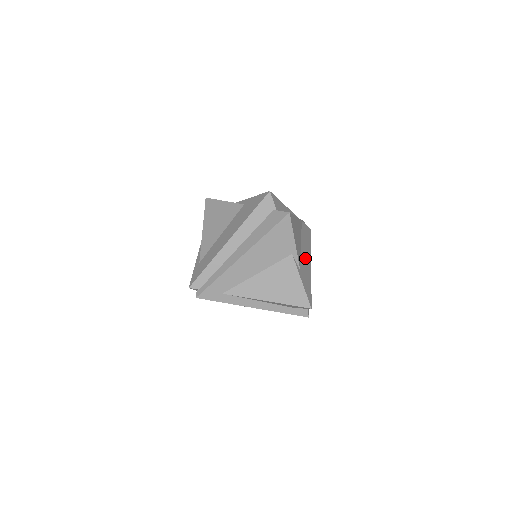
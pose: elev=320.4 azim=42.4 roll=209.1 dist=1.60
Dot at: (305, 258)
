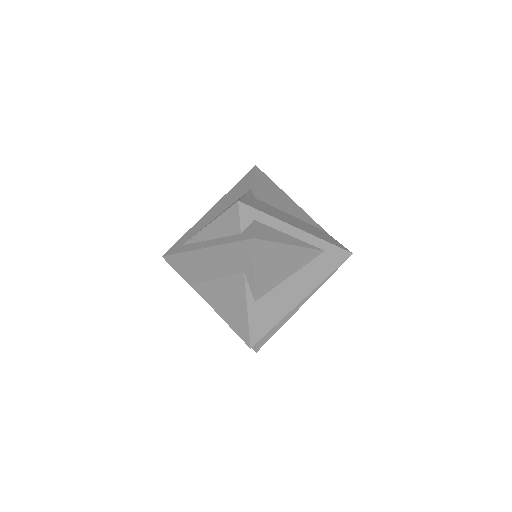
Dot at: (288, 218)
